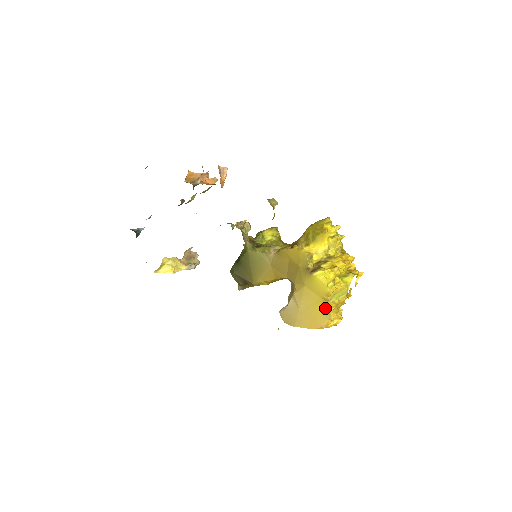
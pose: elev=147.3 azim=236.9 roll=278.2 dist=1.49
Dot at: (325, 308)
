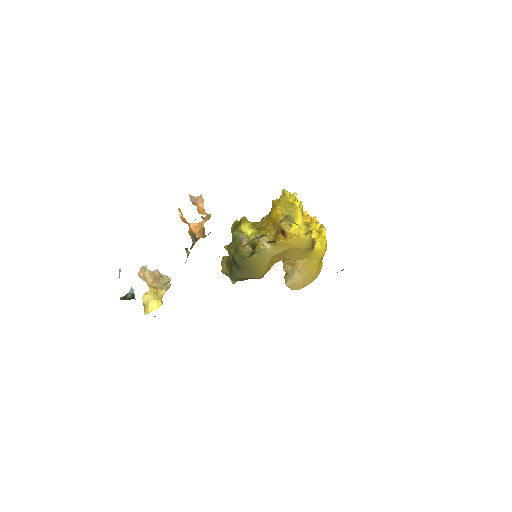
Dot at: (320, 264)
